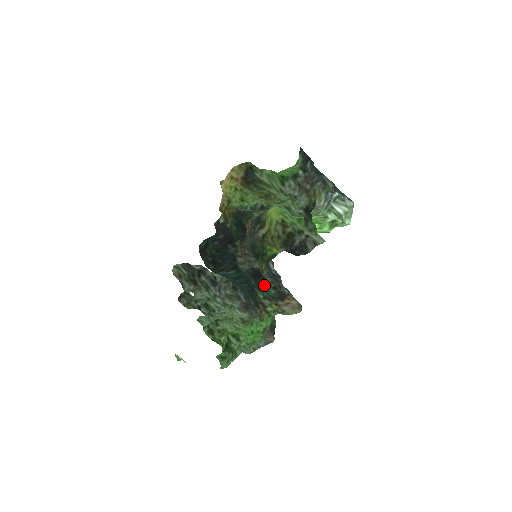
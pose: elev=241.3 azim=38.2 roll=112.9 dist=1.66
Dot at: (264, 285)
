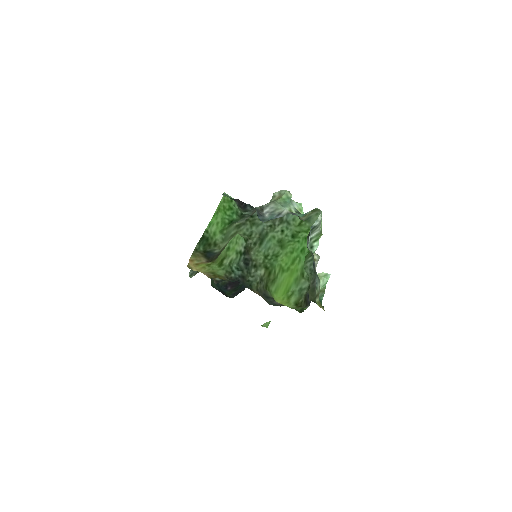
Dot at: occluded
